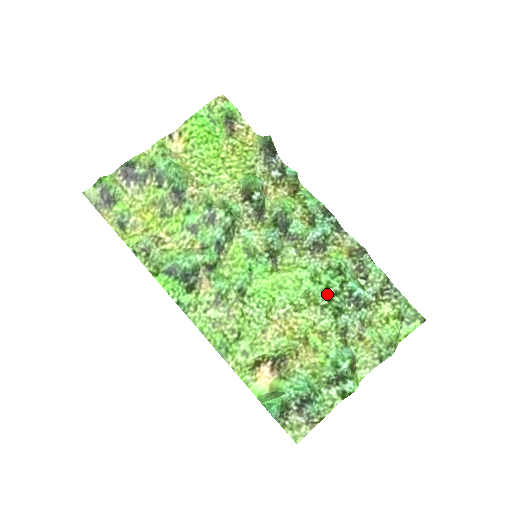
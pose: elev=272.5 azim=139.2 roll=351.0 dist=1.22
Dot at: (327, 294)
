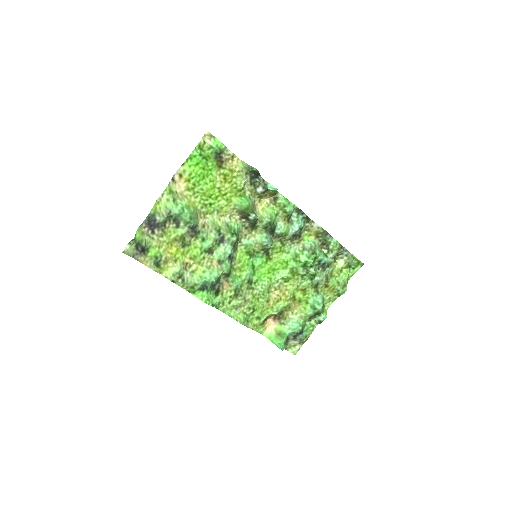
Dot at: (305, 267)
